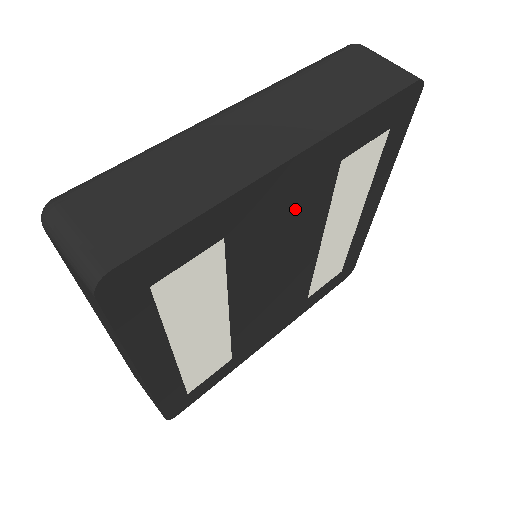
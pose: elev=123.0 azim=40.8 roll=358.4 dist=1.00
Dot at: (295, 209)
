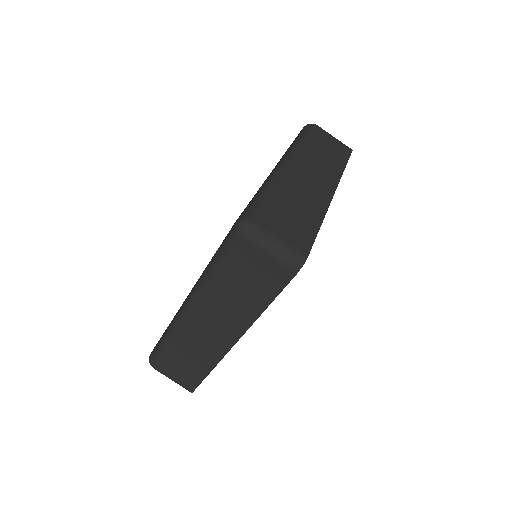
Dot at: occluded
